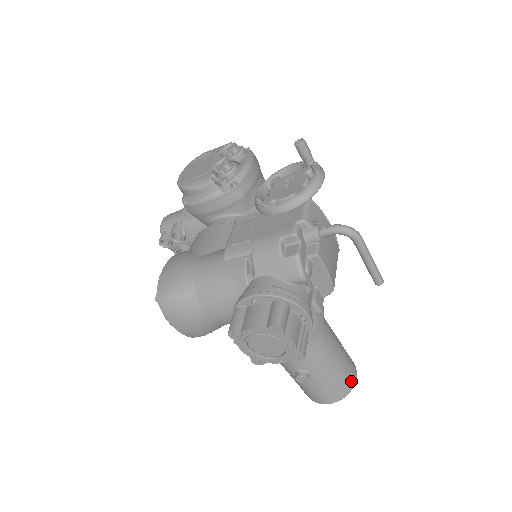
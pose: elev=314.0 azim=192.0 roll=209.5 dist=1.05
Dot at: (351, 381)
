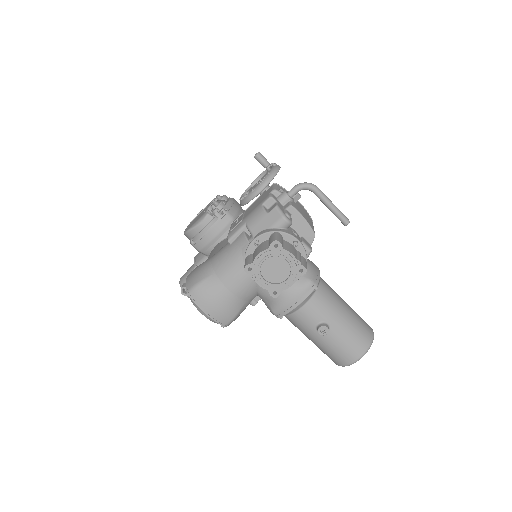
Dot at: (369, 332)
